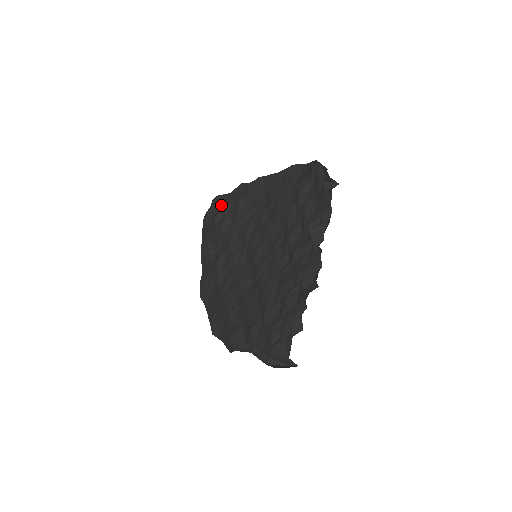
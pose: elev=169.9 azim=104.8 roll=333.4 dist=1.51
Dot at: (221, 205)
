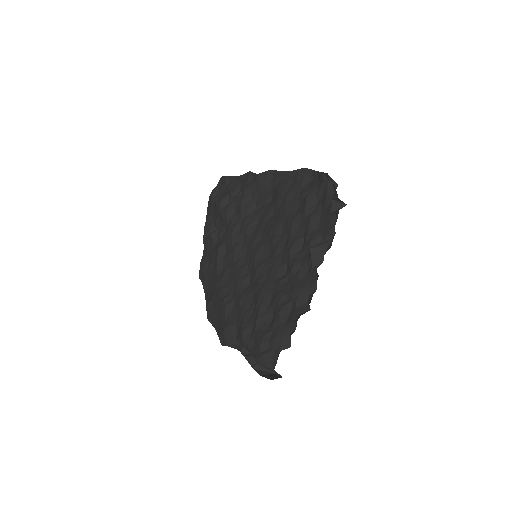
Dot at: (228, 187)
